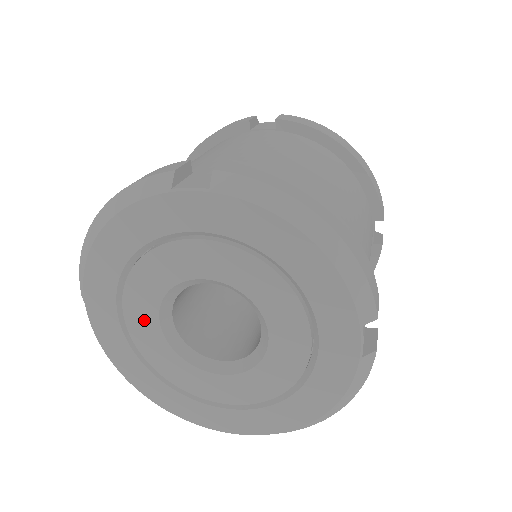
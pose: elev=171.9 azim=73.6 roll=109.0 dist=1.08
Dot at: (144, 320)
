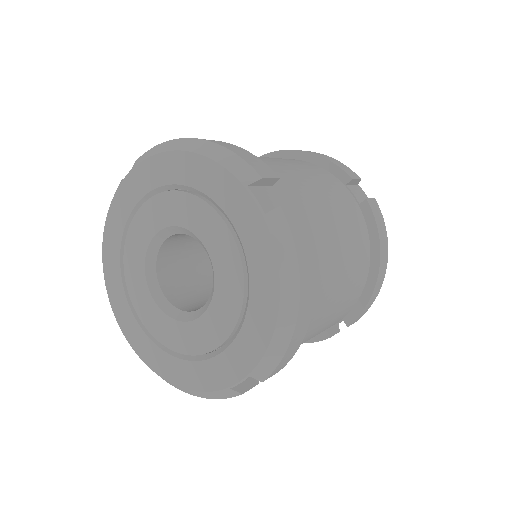
Dot at: (144, 302)
